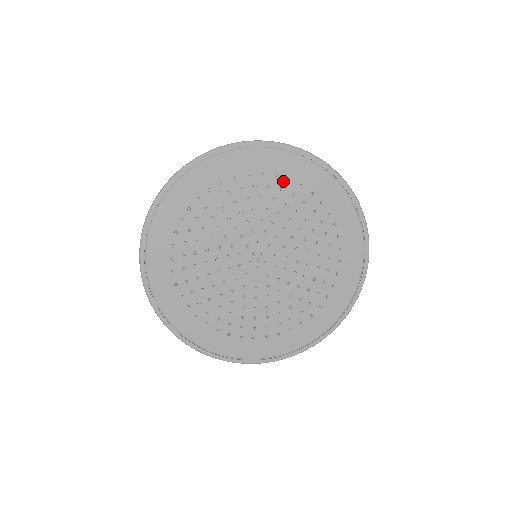
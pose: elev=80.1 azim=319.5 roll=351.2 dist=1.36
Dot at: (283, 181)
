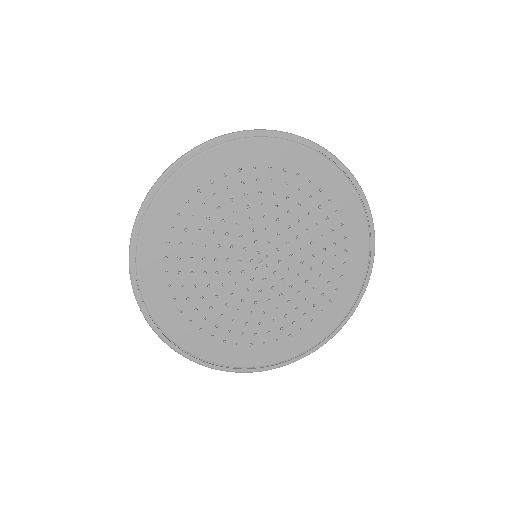
Dot at: (208, 188)
